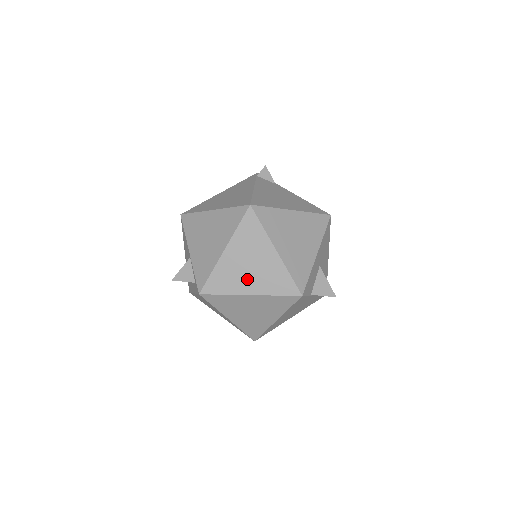
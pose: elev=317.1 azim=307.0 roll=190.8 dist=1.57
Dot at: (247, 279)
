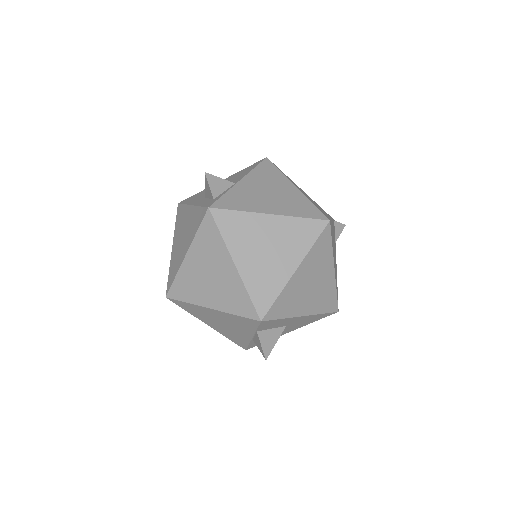
Dot at: (251, 253)
